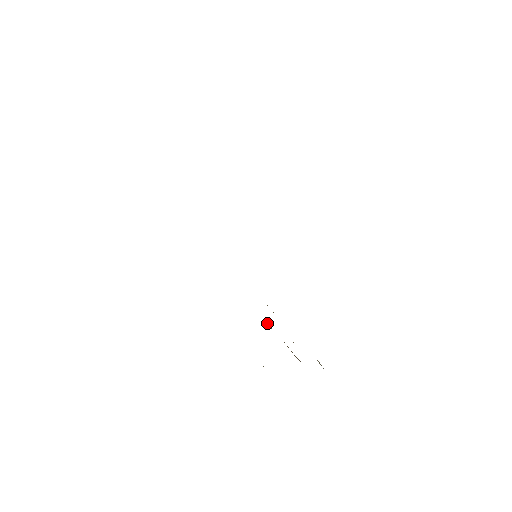
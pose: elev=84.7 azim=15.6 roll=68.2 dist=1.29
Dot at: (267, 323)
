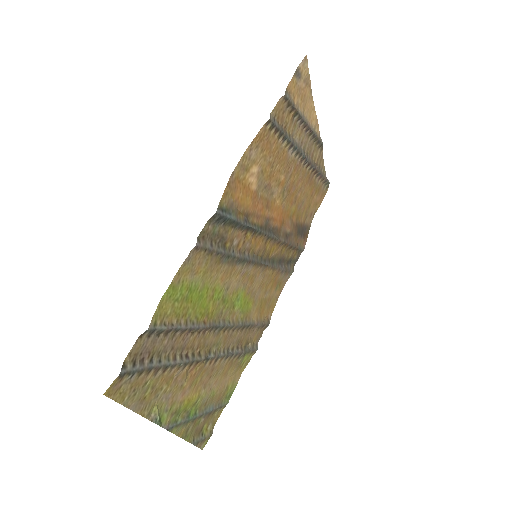
Dot at: (227, 350)
